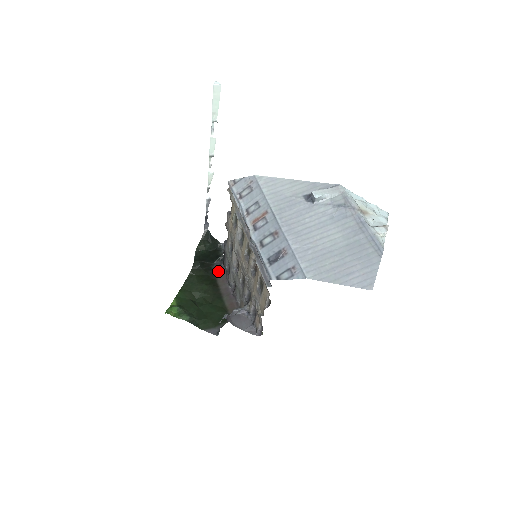
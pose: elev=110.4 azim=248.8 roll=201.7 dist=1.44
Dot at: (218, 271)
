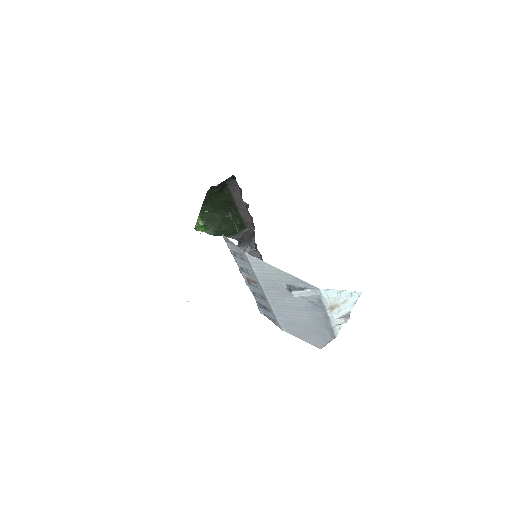
Dot at: (232, 186)
